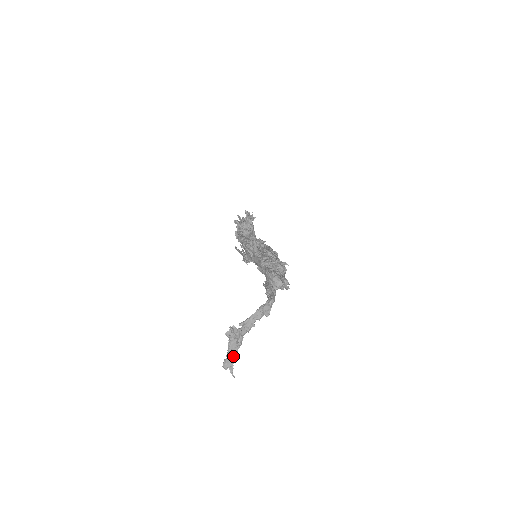
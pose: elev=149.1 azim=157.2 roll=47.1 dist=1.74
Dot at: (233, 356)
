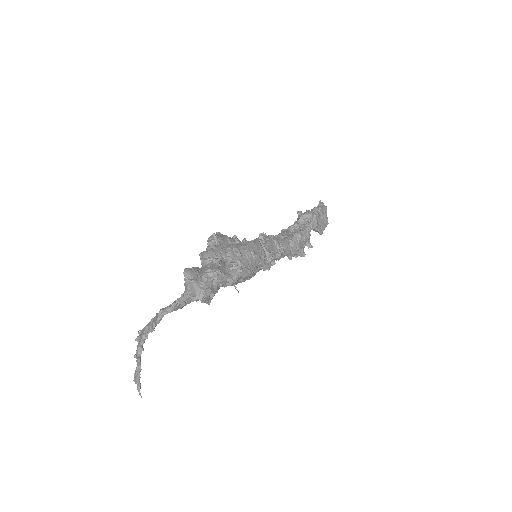
Dot at: (137, 369)
